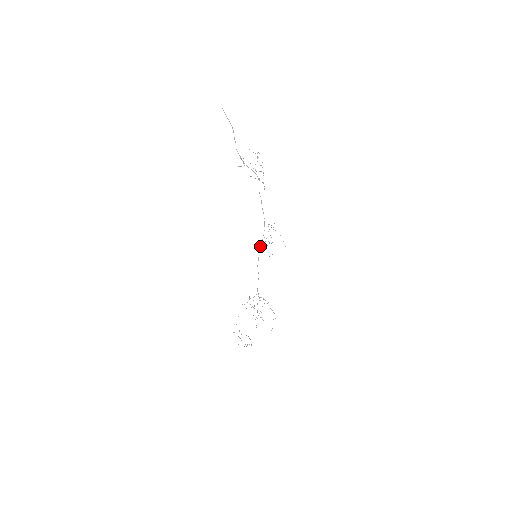
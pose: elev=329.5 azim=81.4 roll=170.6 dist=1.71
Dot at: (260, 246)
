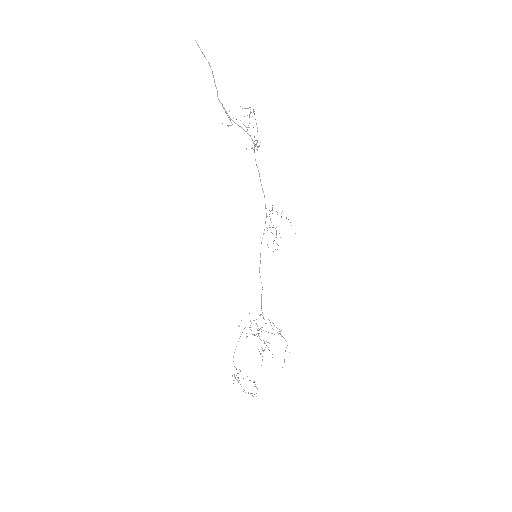
Dot at: occluded
